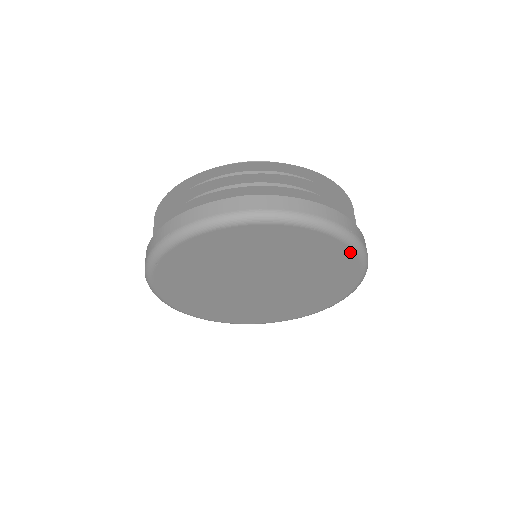
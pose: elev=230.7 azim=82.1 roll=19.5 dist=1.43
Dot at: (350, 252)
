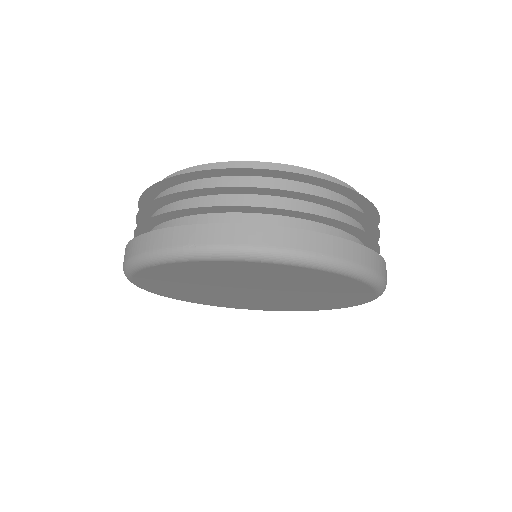
Dot at: (372, 295)
